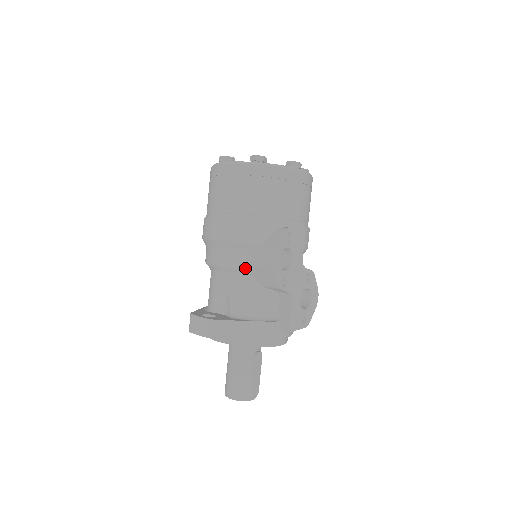
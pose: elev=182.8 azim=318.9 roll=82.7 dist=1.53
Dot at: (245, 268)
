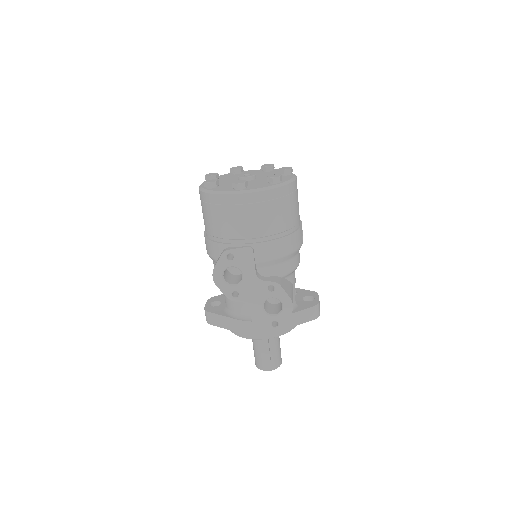
Dot at: occluded
